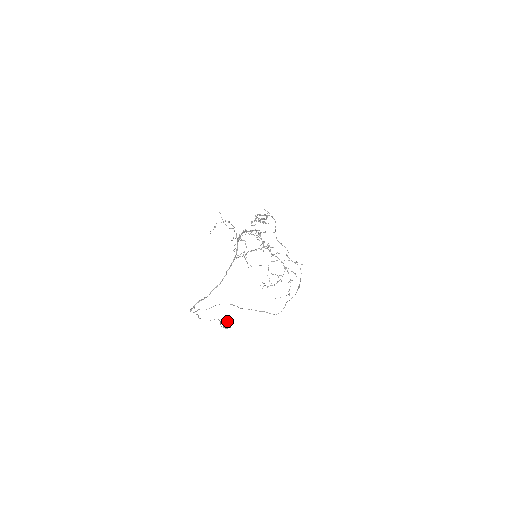
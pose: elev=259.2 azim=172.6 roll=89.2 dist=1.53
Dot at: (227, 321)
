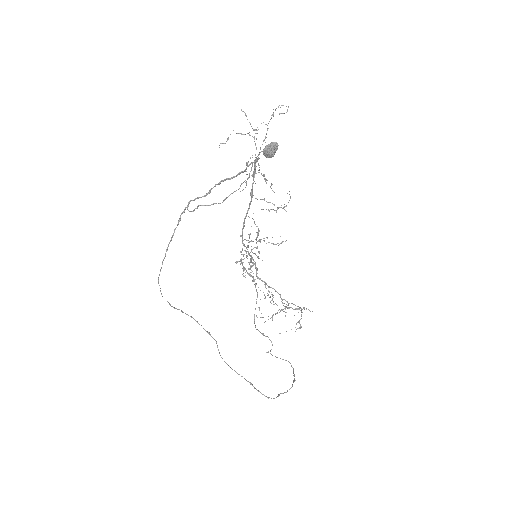
Dot at: (269, 148)
